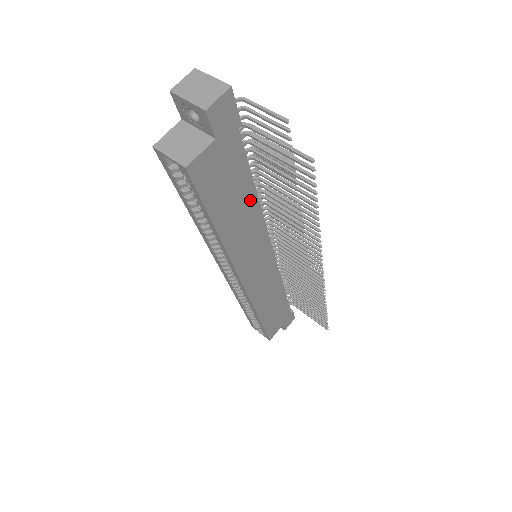
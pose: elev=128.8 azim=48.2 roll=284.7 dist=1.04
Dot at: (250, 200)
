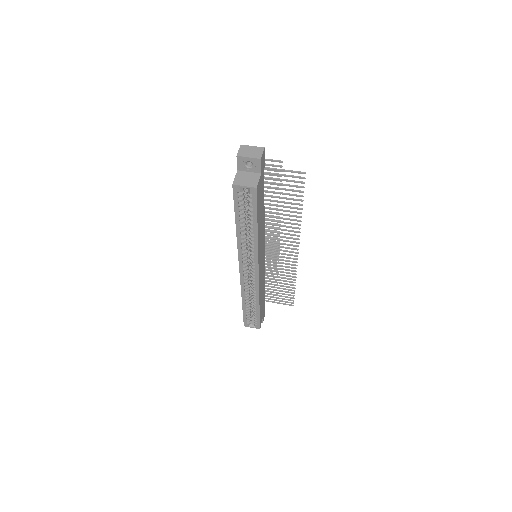
Dot at: (263, 211)
